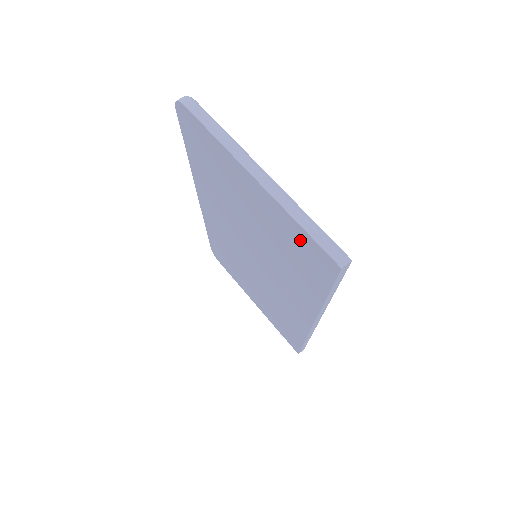
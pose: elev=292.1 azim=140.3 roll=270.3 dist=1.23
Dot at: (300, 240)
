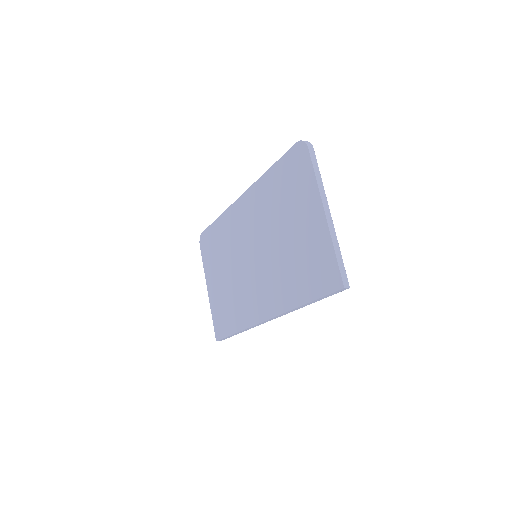
Dot at: (325, 261)
